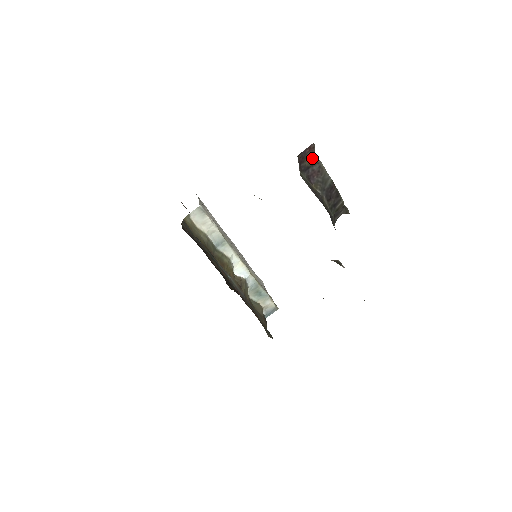
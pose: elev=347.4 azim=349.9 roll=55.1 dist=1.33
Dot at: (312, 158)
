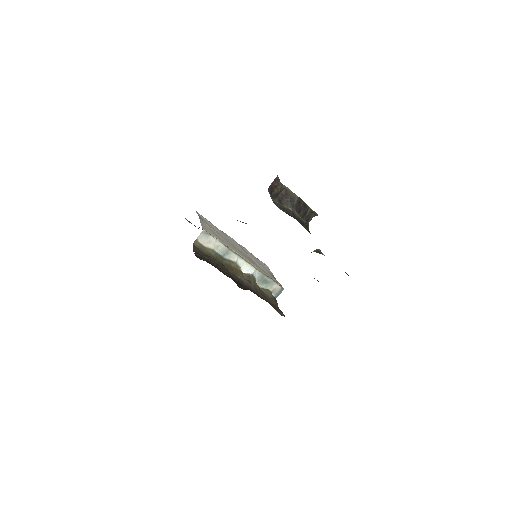
Dot at: (279, 186)
